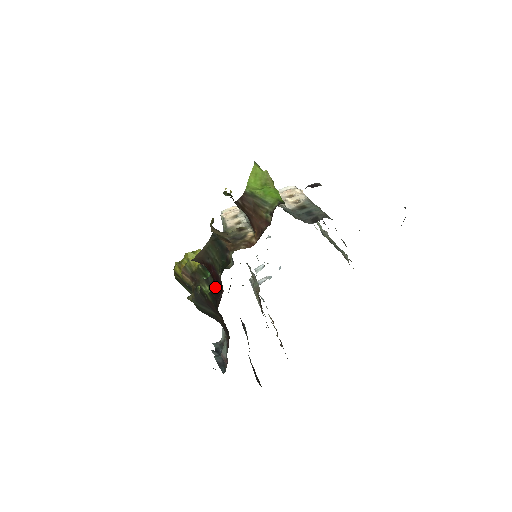
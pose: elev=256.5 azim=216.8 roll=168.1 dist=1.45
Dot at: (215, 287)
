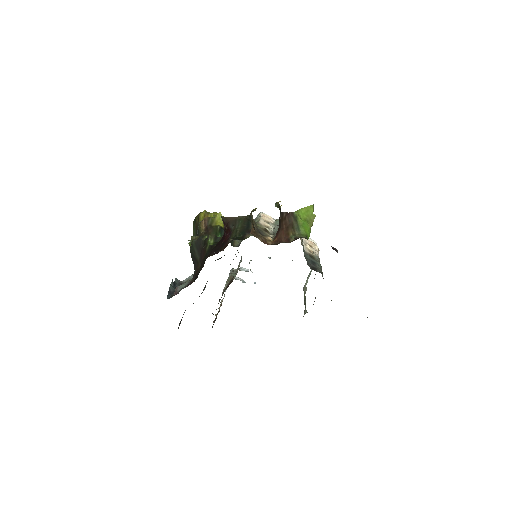
Dot at: (219, 245)
